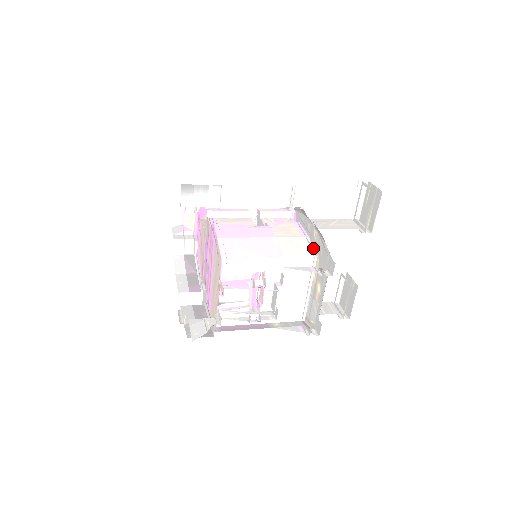
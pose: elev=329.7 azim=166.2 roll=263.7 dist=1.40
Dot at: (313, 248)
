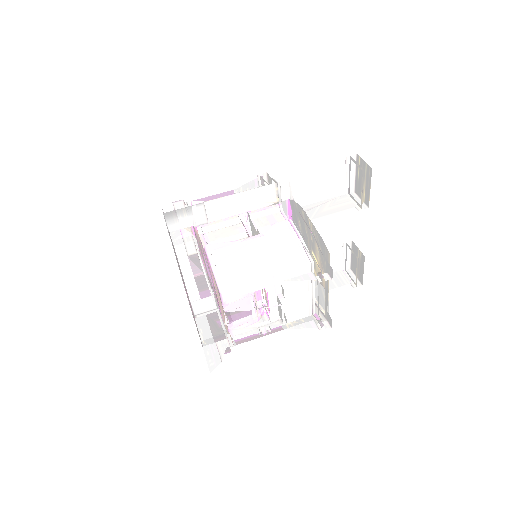
Dot at: (308, 252)
